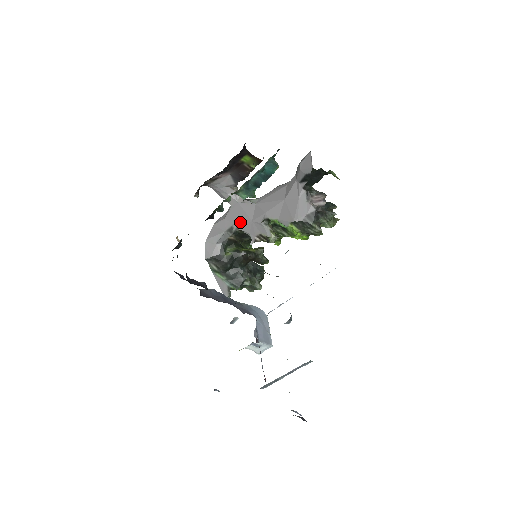
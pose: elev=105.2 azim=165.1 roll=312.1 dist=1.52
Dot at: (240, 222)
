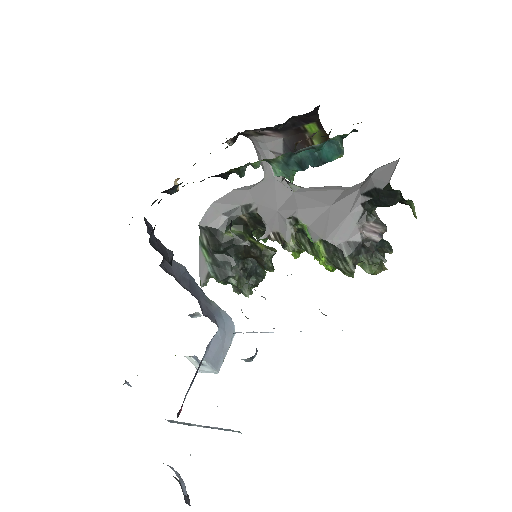
Dot at: (263, 204)
